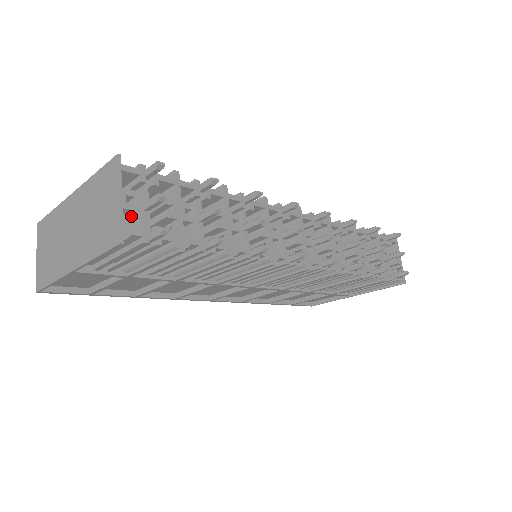
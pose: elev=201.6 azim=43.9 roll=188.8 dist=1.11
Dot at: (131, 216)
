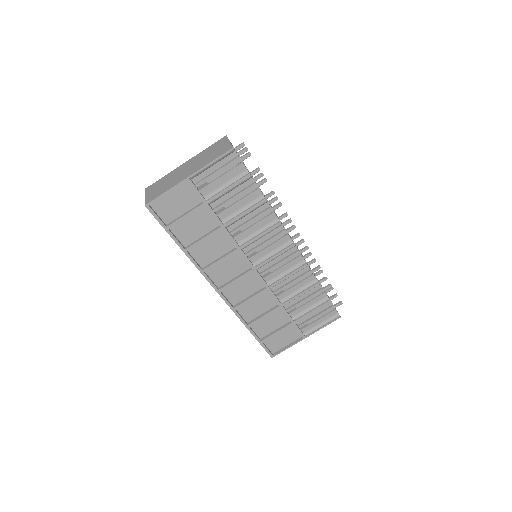
Dot at: occluded
